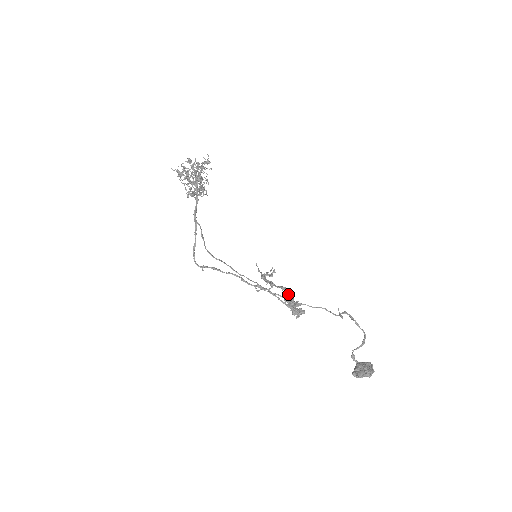
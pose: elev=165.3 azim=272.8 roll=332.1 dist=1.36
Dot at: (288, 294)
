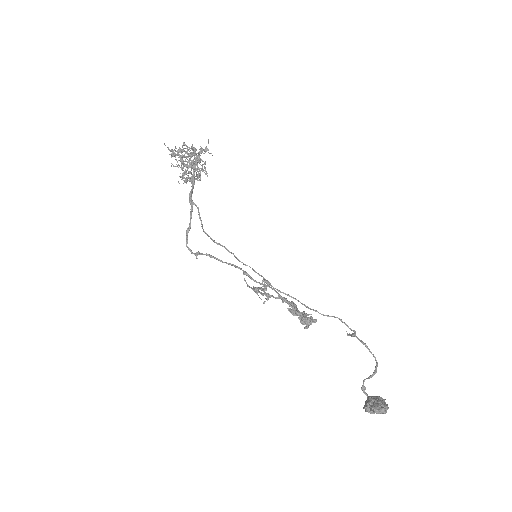
Dot at: (291, 304)
